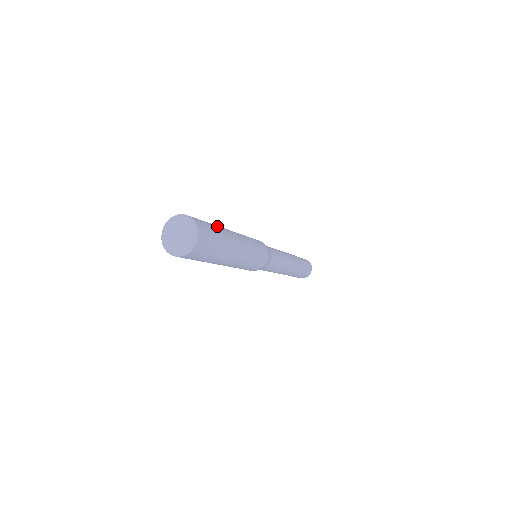
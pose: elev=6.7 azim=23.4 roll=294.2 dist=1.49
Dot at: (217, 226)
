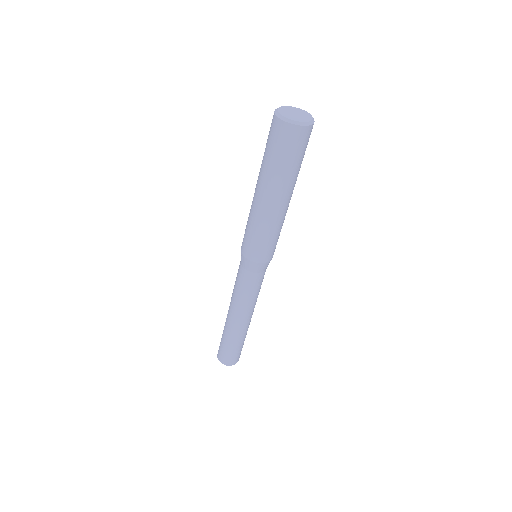
Dot at: occluded
